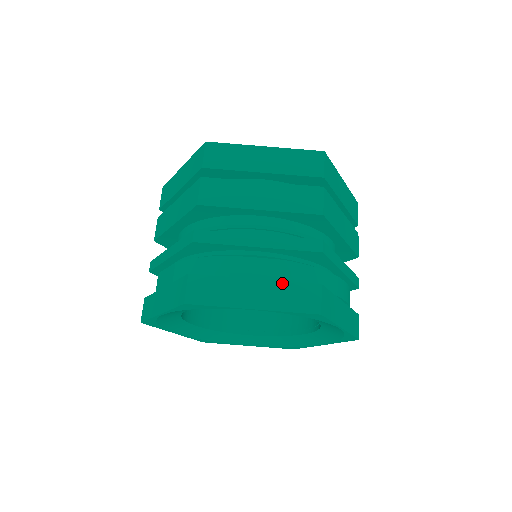
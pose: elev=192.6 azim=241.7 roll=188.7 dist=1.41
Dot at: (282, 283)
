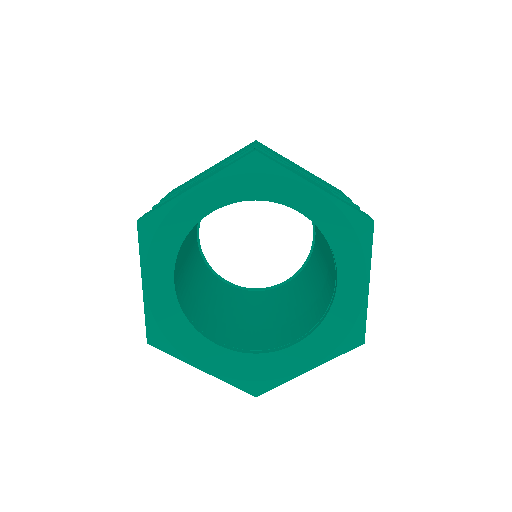
Dot at: (335, 195)
